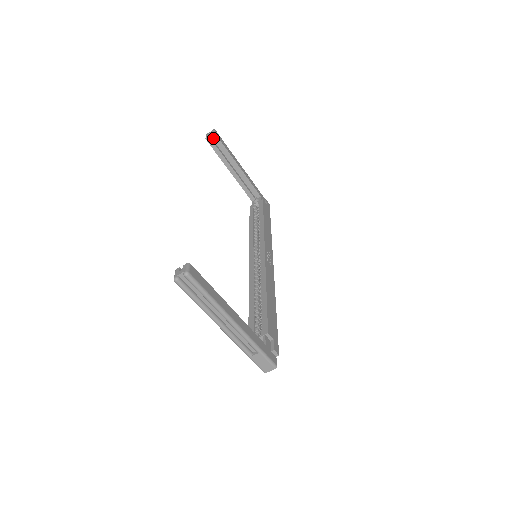
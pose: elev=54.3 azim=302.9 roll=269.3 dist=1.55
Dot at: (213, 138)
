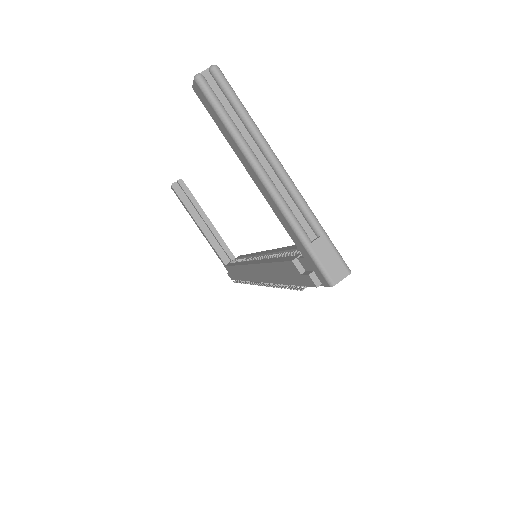
Dot at: (180, 185)
